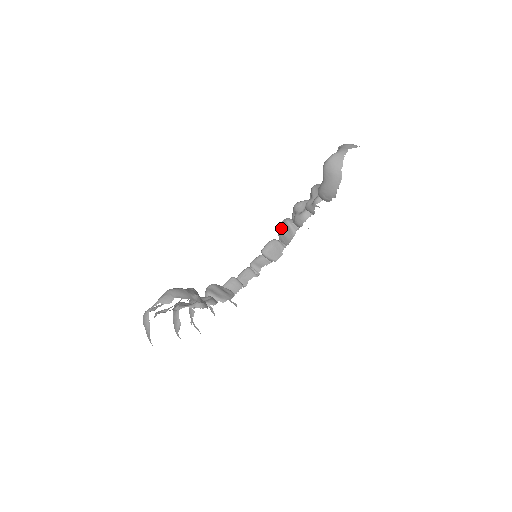
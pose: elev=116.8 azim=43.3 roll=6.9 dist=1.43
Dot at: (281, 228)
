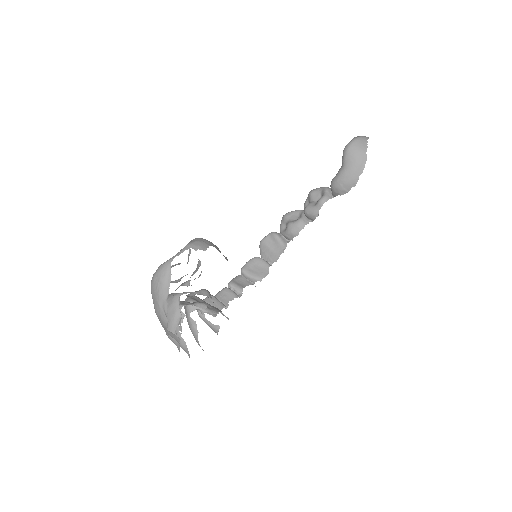
Dot at: (267, 242)
